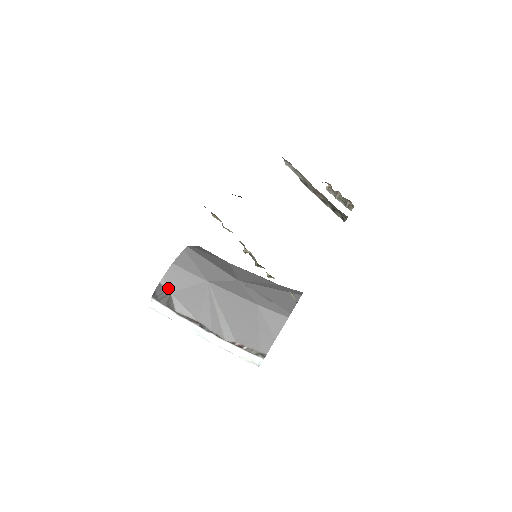
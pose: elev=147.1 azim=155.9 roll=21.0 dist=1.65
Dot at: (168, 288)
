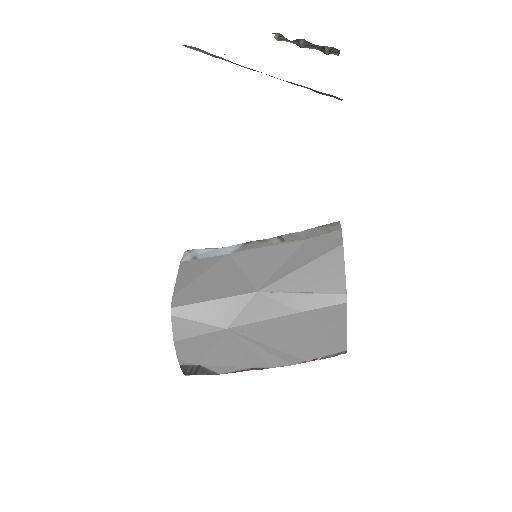
Dot at: (193, 364)
